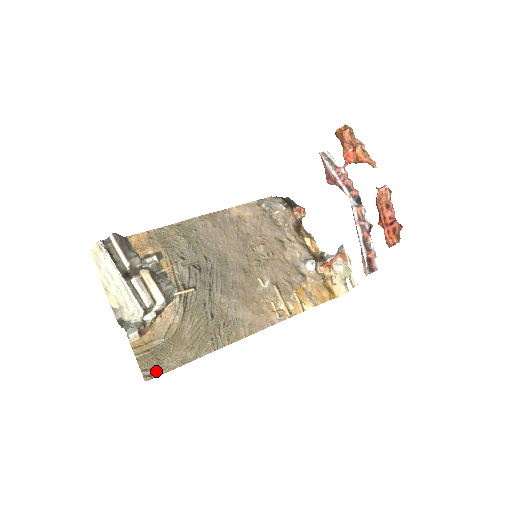
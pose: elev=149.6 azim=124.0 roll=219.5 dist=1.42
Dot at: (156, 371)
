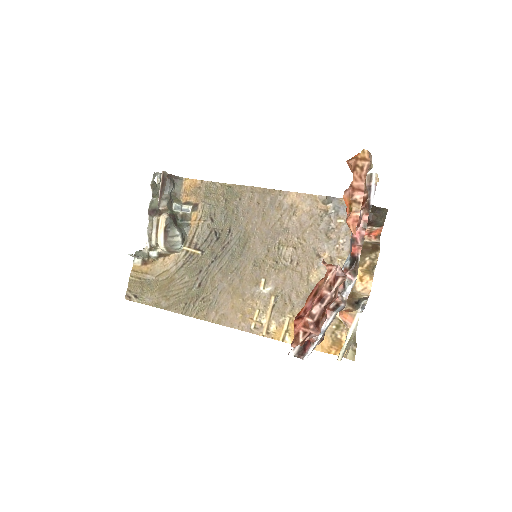
Dot at: (135, 297)
